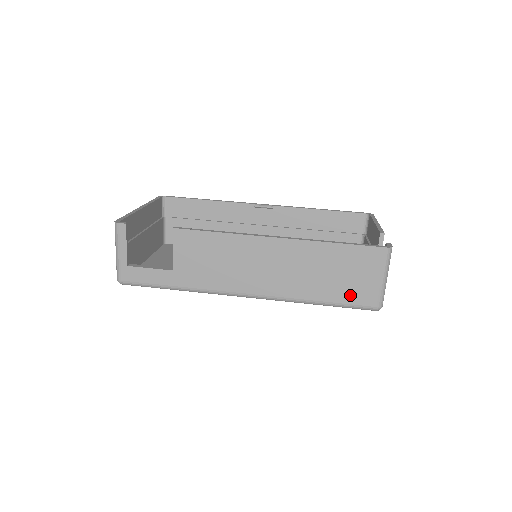
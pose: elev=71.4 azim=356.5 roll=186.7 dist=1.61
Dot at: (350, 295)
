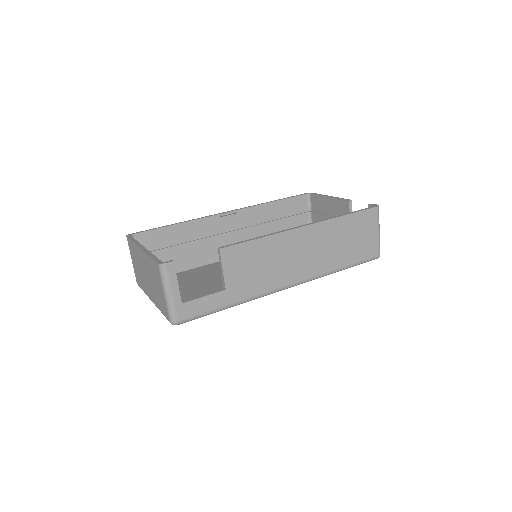
Dot at: (361, 253)
